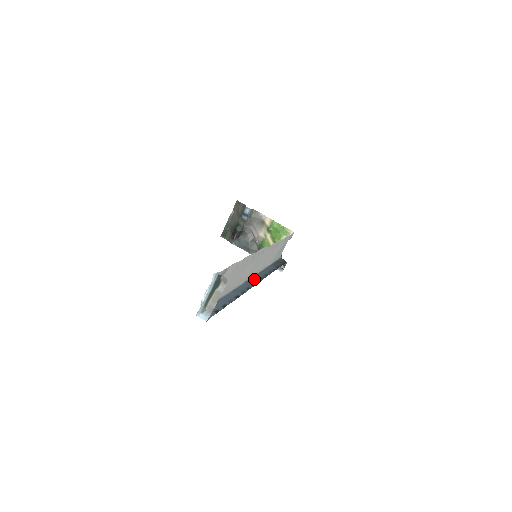
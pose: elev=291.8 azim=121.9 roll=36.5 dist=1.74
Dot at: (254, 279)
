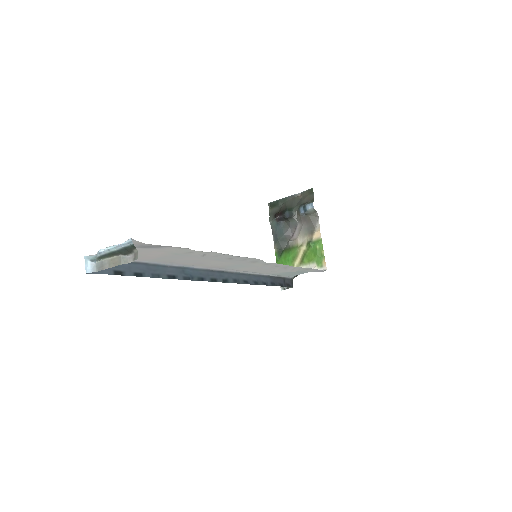
Dot at: (225, 275)
